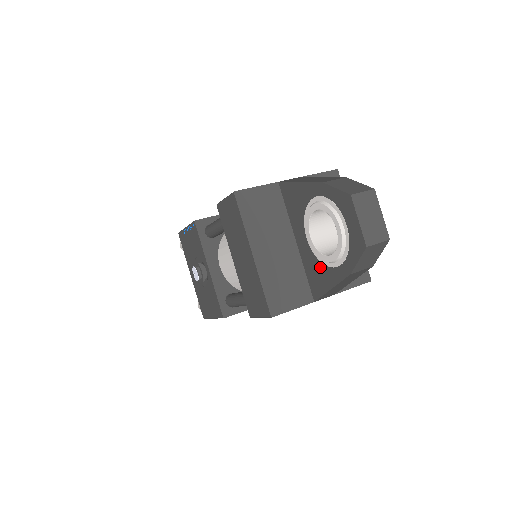
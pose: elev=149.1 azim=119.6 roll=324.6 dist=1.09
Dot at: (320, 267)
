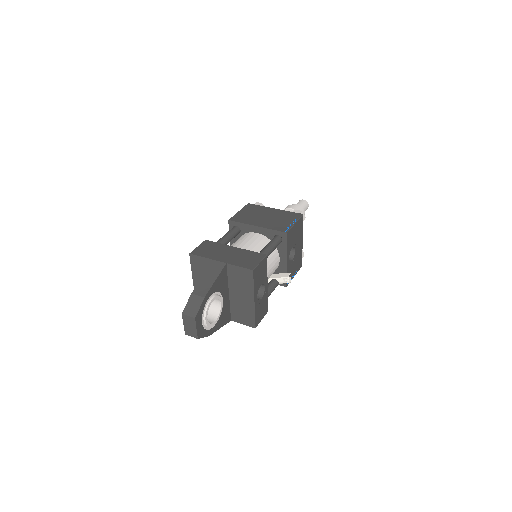
Dot at: occluded
